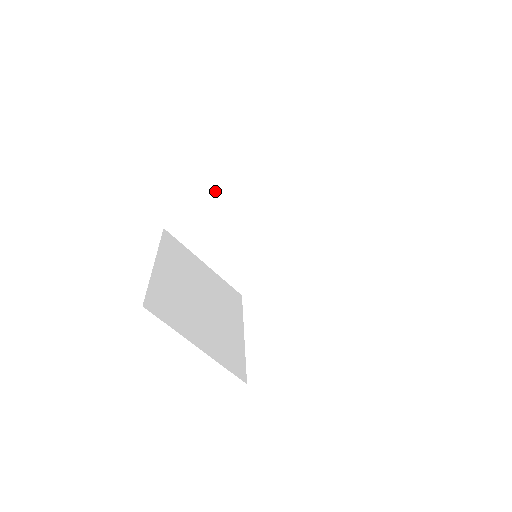
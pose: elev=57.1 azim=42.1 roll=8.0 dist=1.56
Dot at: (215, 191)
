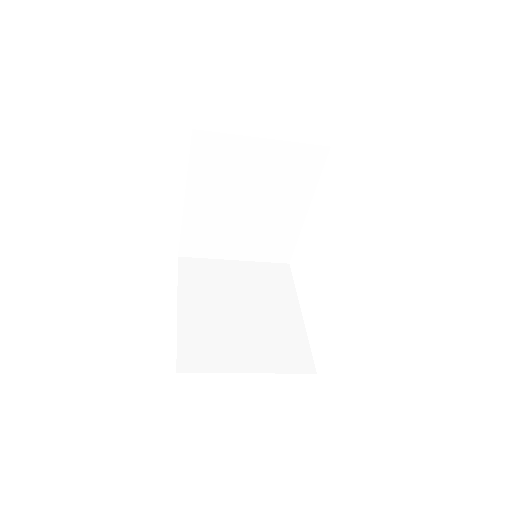
Dot at: (192, 205)
